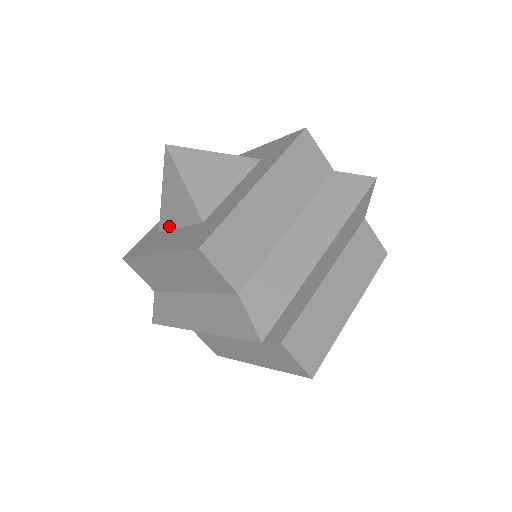
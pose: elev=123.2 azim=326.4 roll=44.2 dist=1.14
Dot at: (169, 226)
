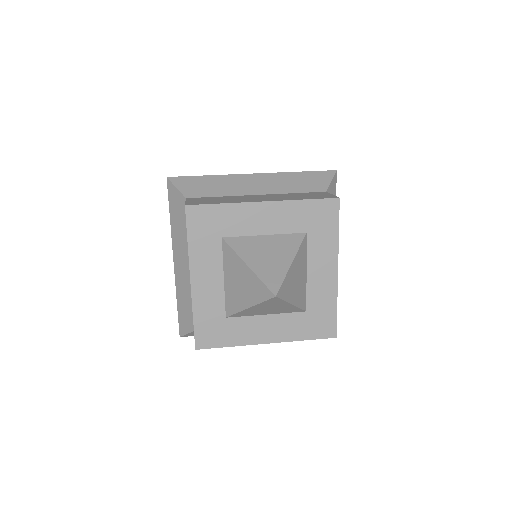
Dot at: occluded
